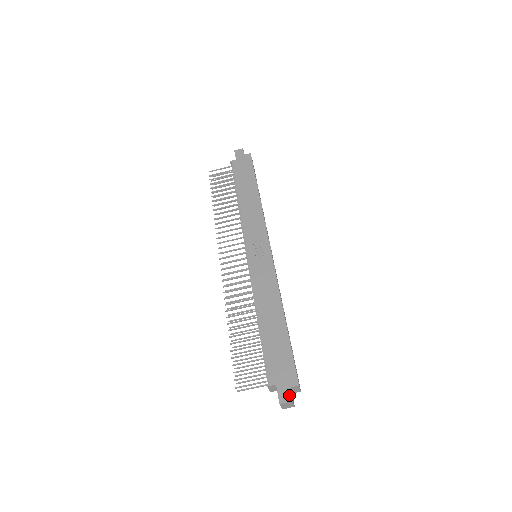
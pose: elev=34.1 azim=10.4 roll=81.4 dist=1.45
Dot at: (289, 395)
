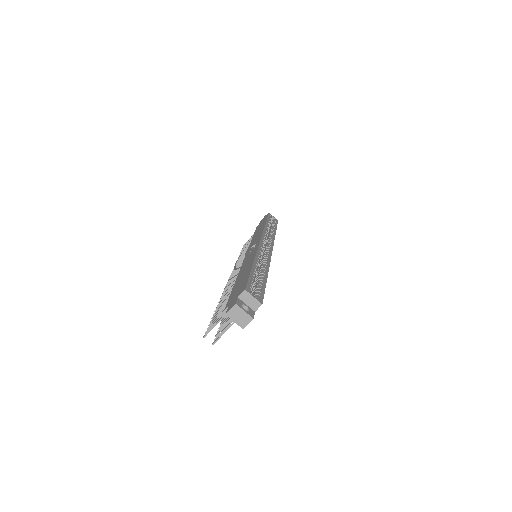
Dot at: (235, 302)
